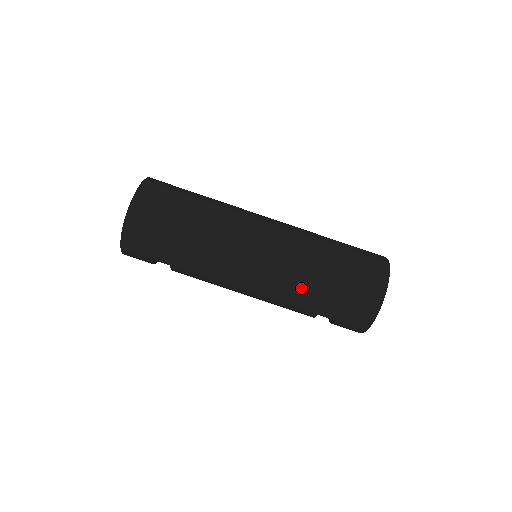
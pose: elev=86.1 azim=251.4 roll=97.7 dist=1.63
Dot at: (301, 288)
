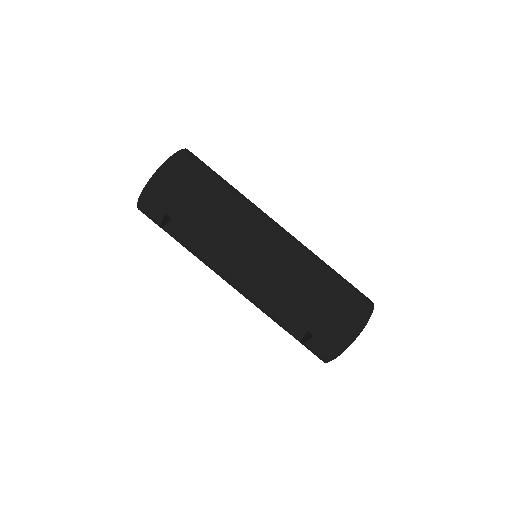
Dot at: (296, 287)
